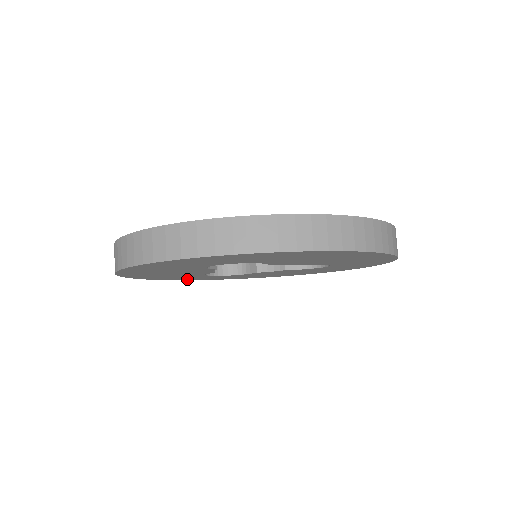
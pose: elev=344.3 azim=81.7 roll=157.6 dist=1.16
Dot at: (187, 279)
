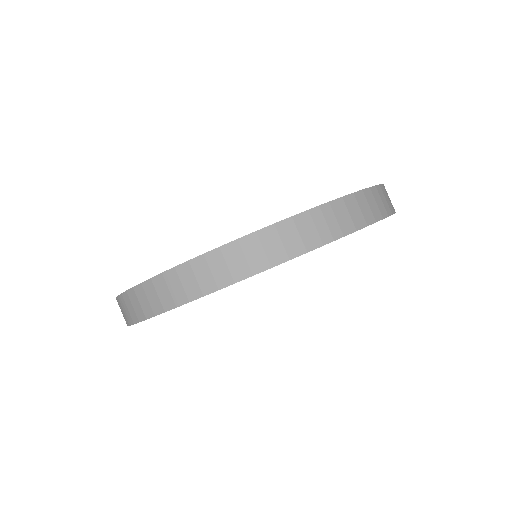
Dot at: occluded
